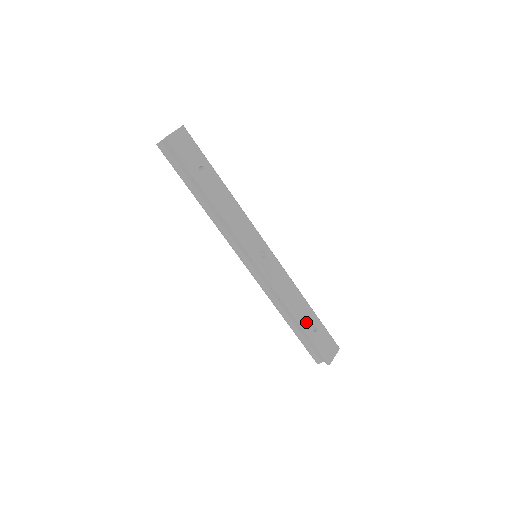
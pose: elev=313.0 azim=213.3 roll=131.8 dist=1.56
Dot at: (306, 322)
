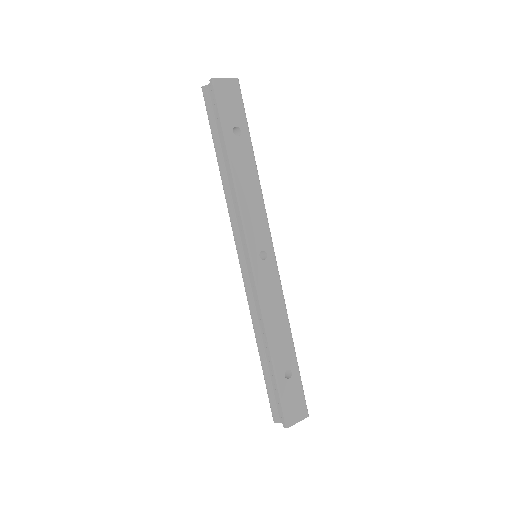
Dot at: (280, 360)
